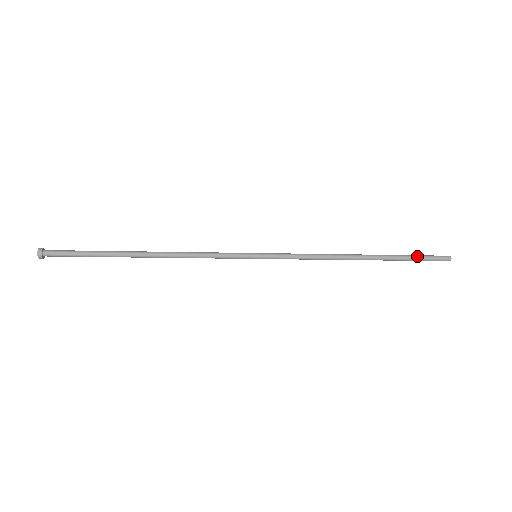
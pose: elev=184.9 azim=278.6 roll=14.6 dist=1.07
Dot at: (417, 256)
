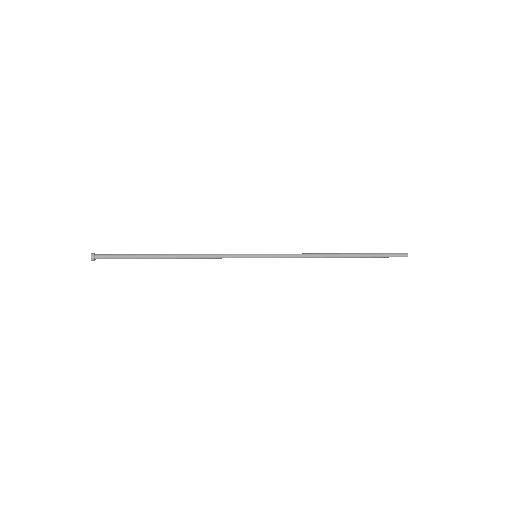
Dot at: (381, 254)
